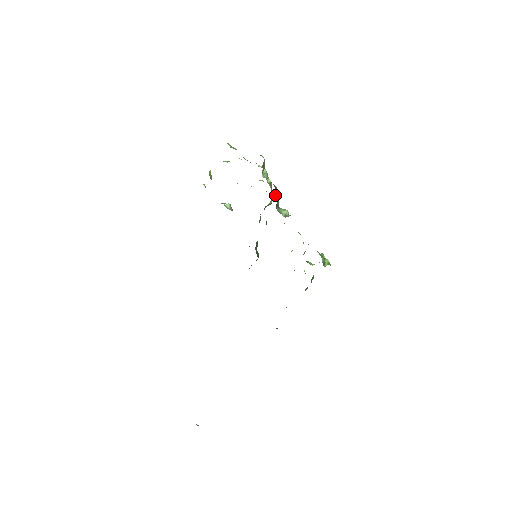
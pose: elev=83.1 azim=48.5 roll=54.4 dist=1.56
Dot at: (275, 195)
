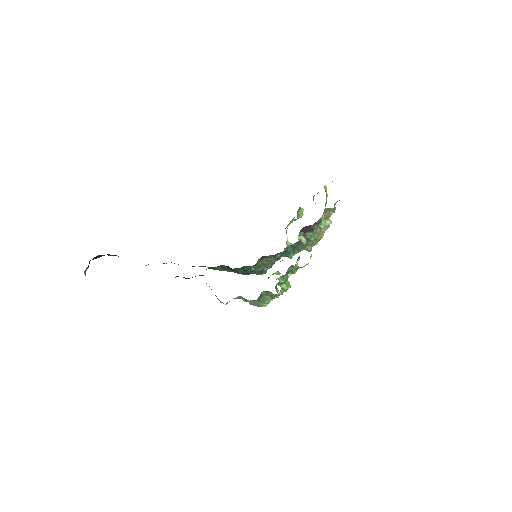
Dot at: (314, 235)
